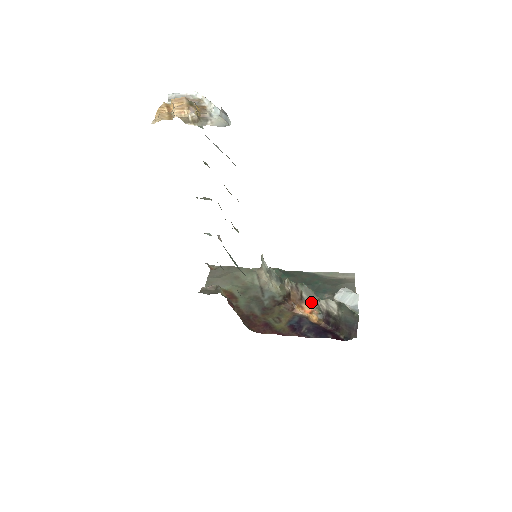
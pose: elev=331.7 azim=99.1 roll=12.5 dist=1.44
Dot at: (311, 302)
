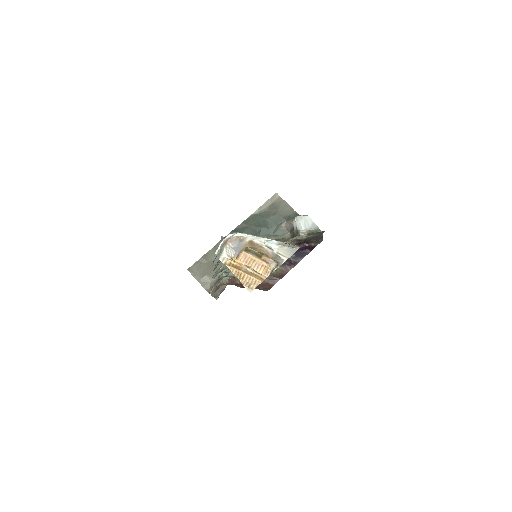
Dot at: (283, 241)
